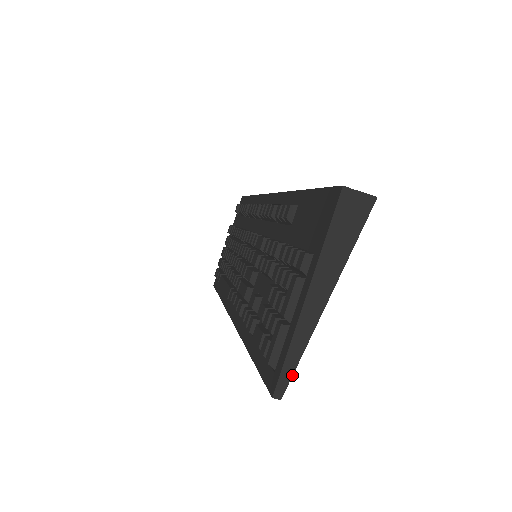
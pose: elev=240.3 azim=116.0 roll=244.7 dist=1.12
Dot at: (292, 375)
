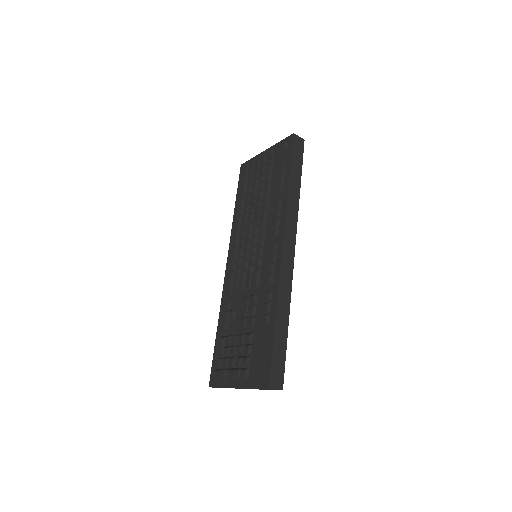
Dot at: occluded
